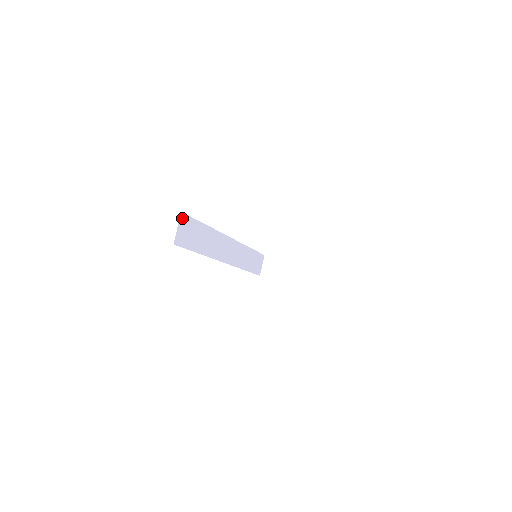
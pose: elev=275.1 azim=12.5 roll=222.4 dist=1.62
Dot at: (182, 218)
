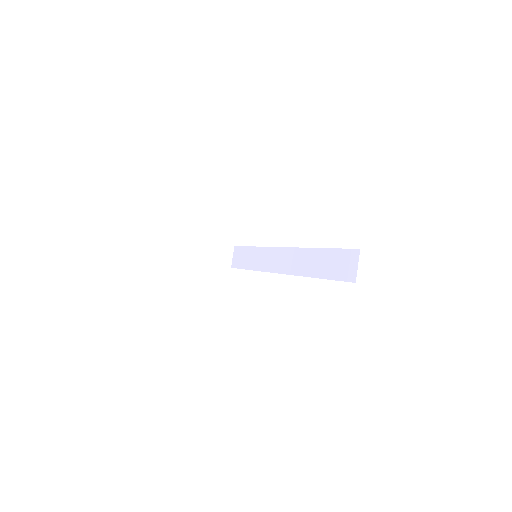
Dot at: occluded
